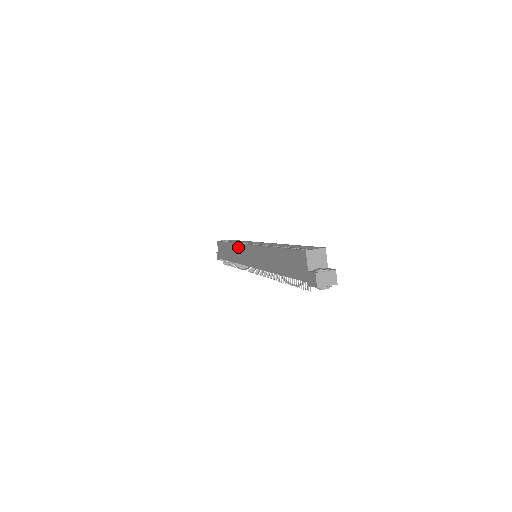
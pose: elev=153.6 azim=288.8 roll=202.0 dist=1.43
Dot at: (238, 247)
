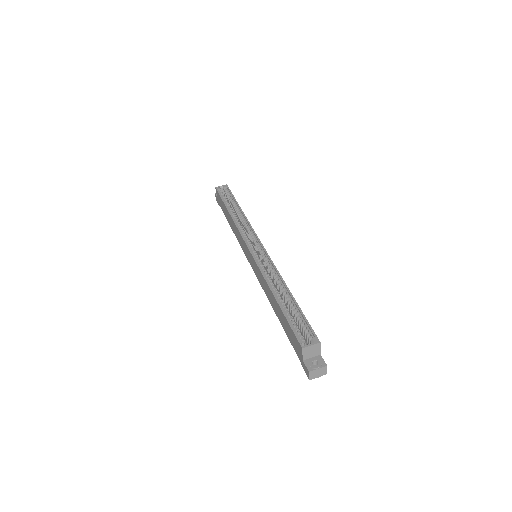
Dot at: (238, 232)
